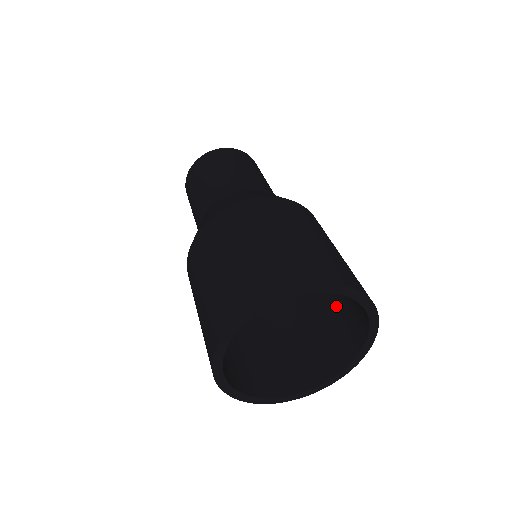
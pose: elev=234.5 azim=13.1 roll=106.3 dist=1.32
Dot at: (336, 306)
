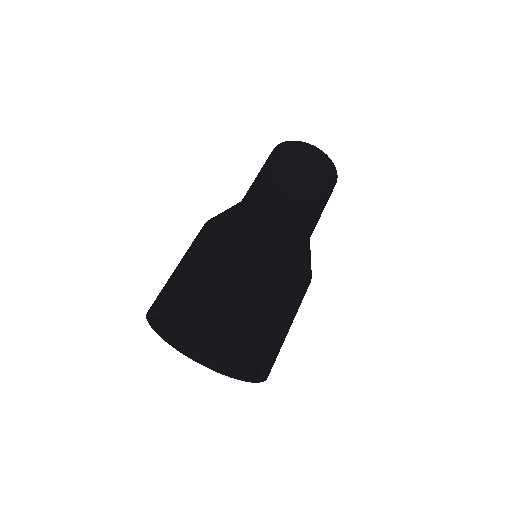
Dot at: occluded
